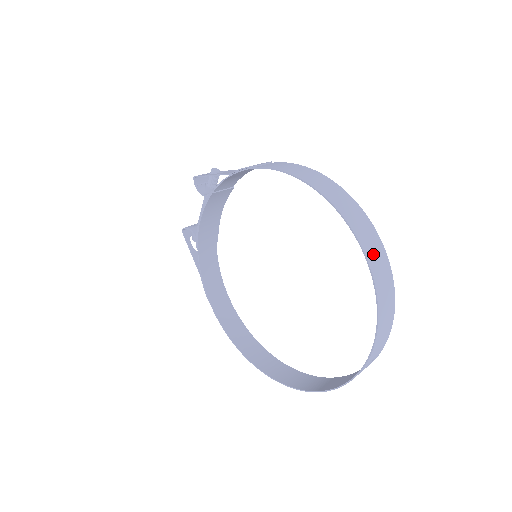
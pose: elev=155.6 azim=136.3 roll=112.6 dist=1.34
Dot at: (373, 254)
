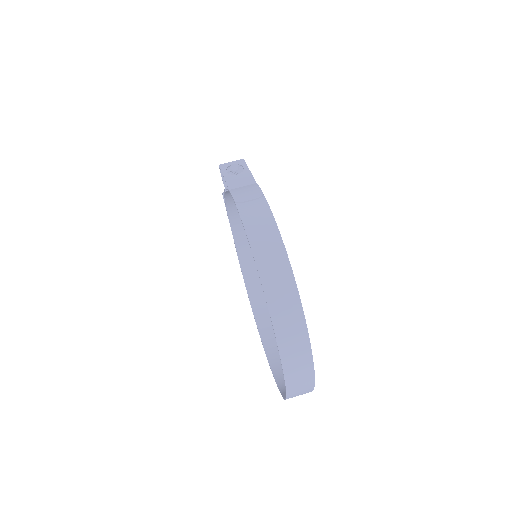
Dot at: (289, 342)
